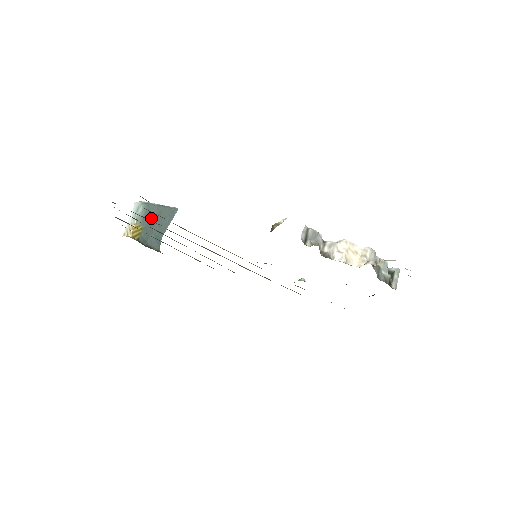
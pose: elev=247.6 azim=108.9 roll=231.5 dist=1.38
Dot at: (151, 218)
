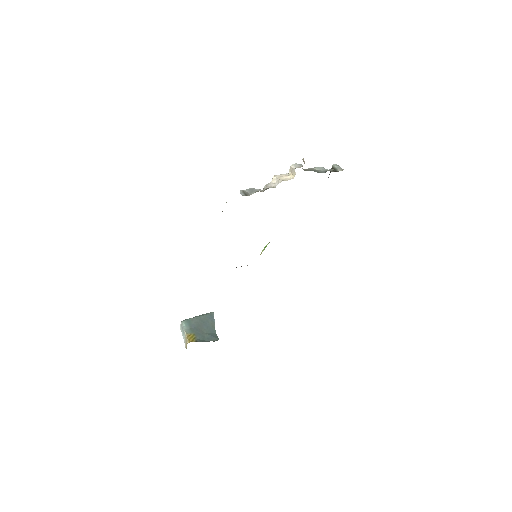
Dot at: (196, 326)
